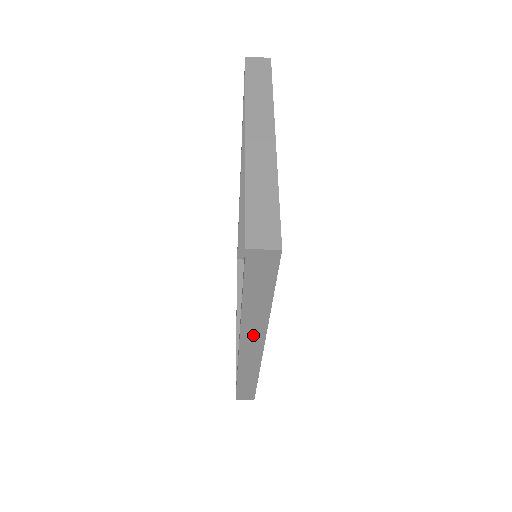
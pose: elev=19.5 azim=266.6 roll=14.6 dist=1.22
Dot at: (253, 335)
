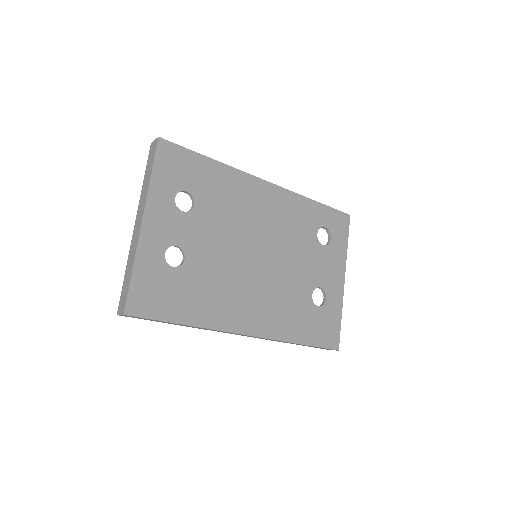
Dot at: occluded
